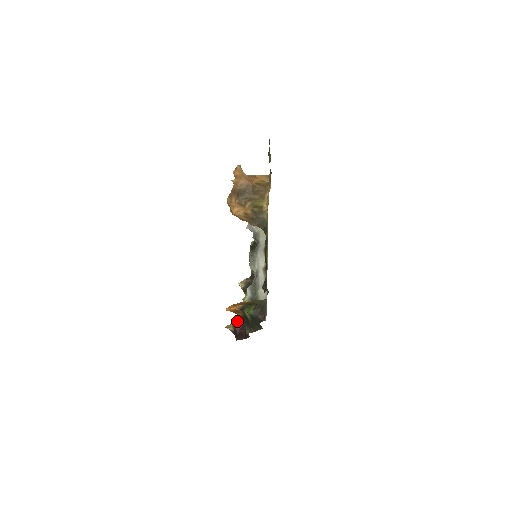
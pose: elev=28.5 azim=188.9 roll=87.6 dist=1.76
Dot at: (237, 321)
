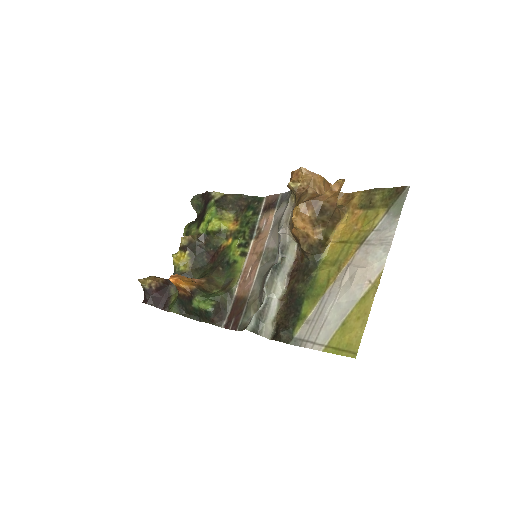
Dot at: (157, 280)
